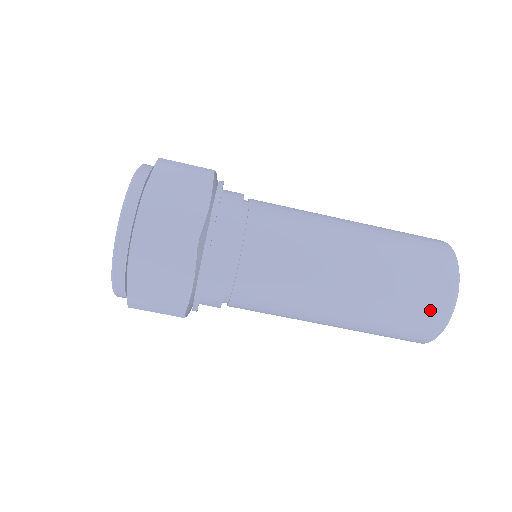
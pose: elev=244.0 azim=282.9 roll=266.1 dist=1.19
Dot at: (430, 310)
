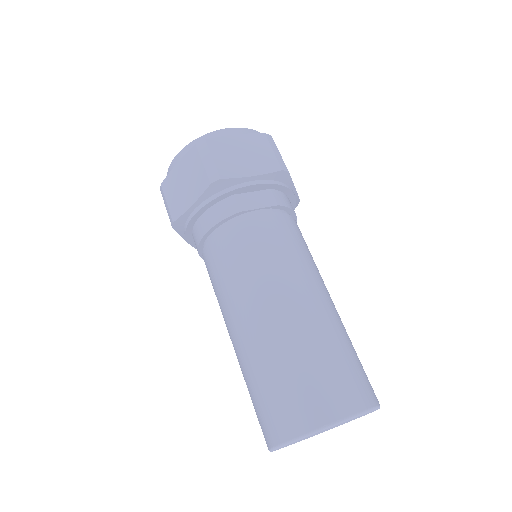
Dot at: (348, 388)
